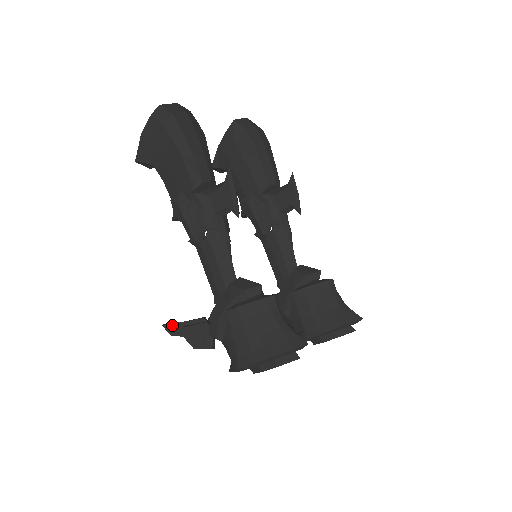
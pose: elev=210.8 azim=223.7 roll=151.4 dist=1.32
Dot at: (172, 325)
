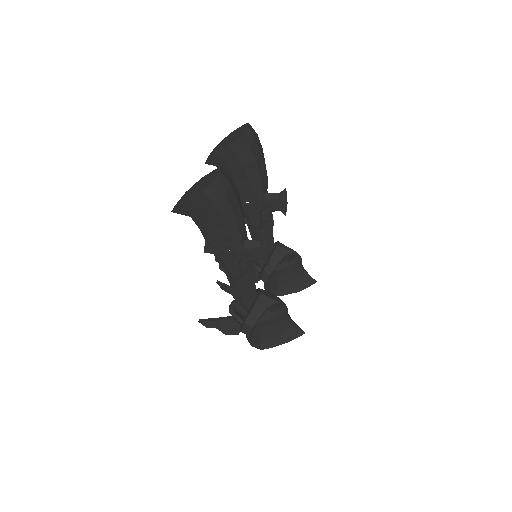
Dot at: (208, 322)
